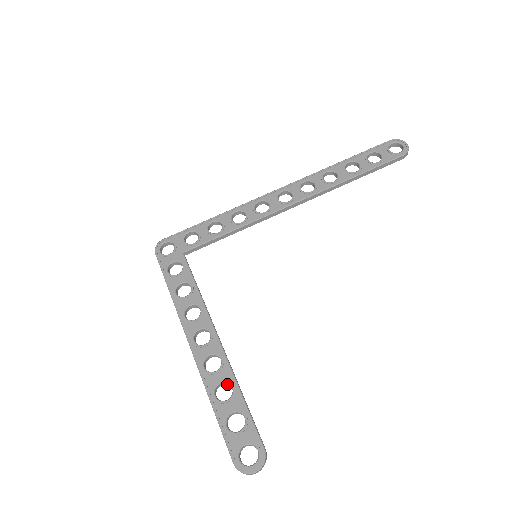
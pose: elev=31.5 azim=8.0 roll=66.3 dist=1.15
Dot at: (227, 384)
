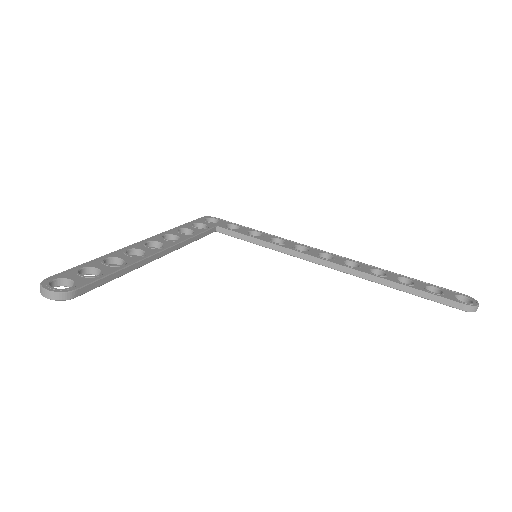
Dot at: occluded
